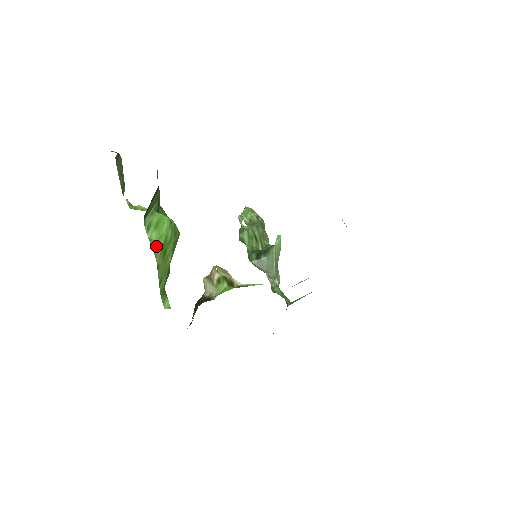
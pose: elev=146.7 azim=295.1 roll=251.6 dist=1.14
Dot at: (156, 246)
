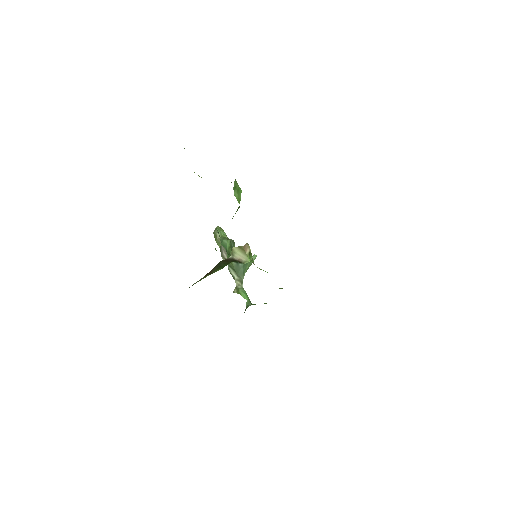
Dot at: occluded
